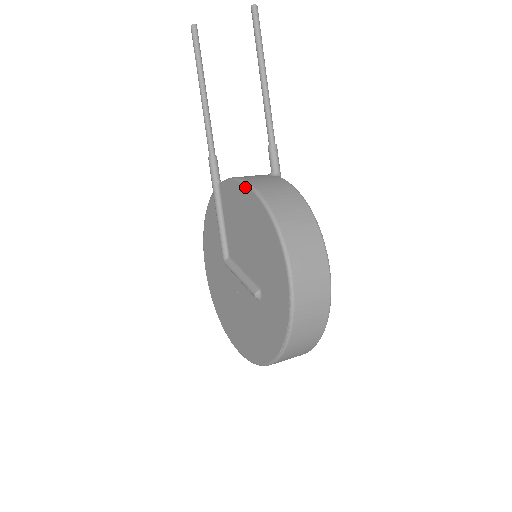
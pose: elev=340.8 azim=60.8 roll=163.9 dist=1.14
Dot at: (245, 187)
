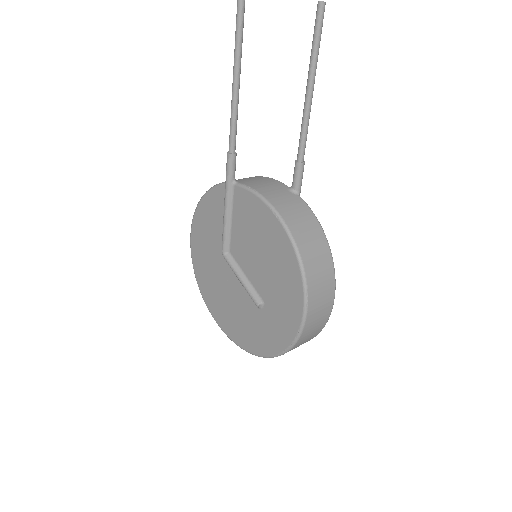
Dot at: (272, 214)
